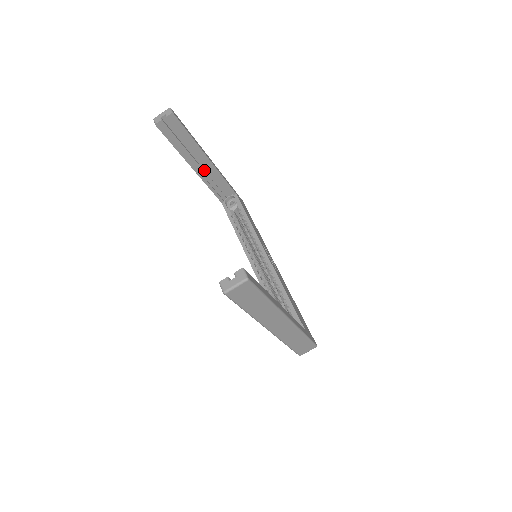
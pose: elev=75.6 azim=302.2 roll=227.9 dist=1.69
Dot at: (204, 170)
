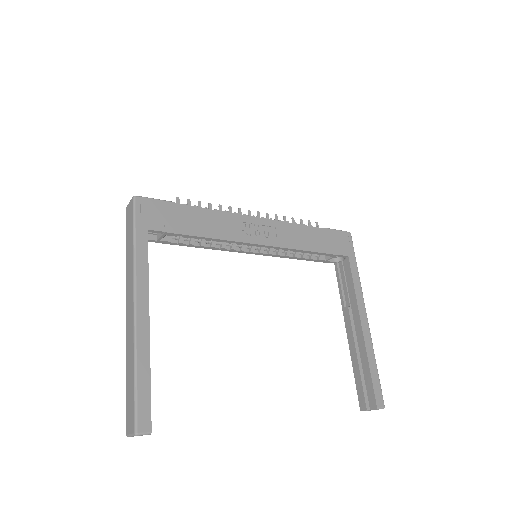
Dot at: occluded
